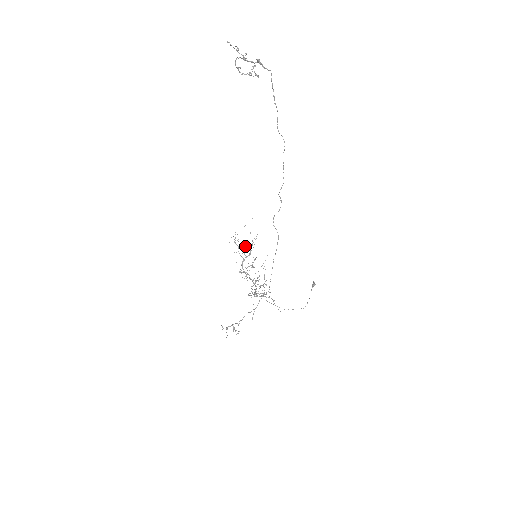
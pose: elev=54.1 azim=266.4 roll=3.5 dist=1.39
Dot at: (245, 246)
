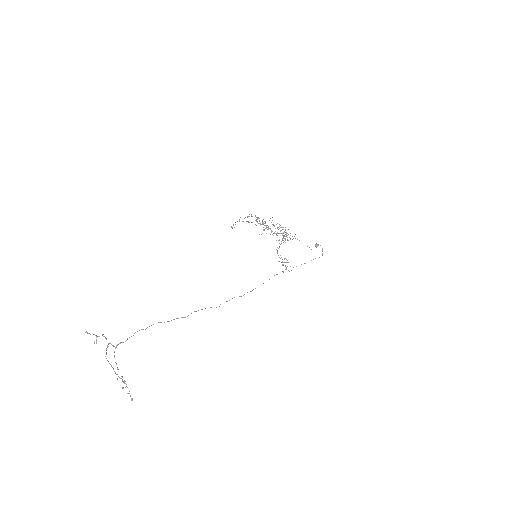
Dot at: occluded
